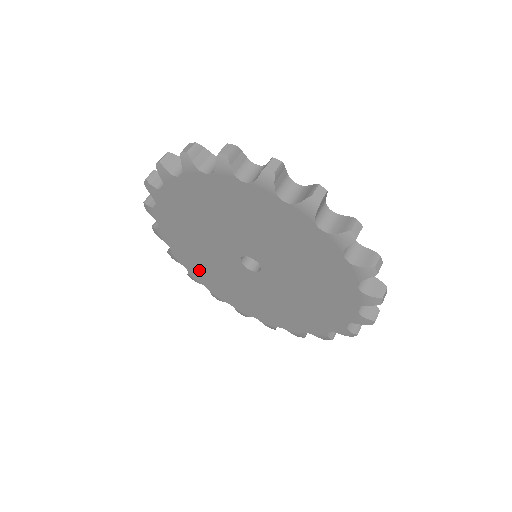
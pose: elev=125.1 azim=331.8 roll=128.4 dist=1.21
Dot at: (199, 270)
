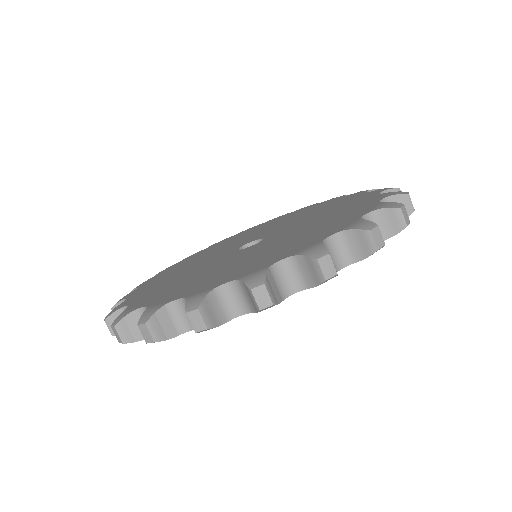
Dot at: occluded
